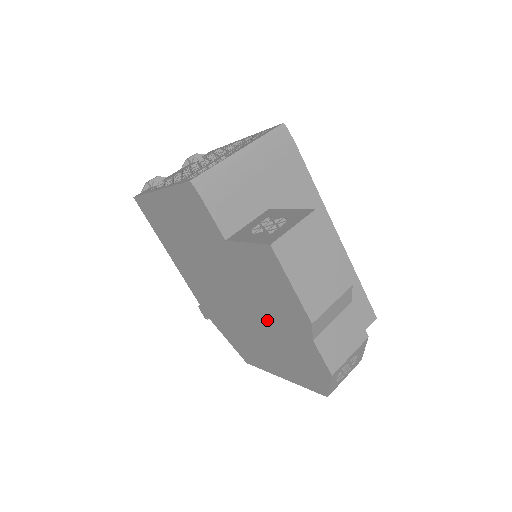
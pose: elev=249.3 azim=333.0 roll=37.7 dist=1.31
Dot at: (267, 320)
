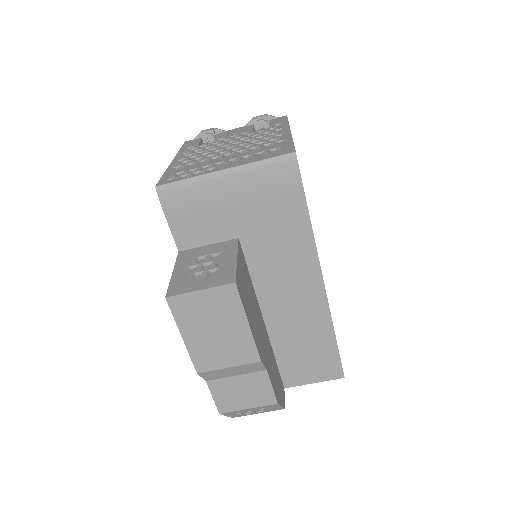
Dot at: occluded
